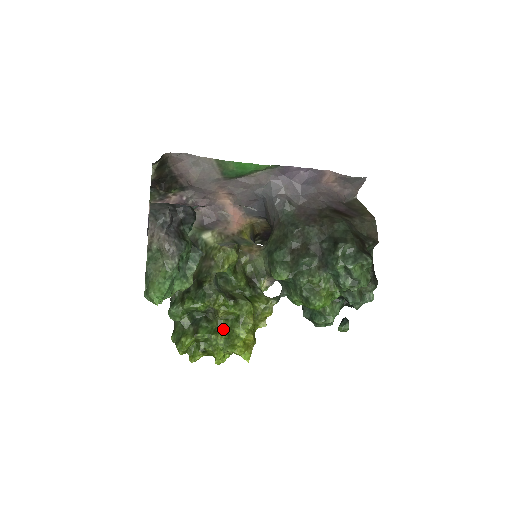
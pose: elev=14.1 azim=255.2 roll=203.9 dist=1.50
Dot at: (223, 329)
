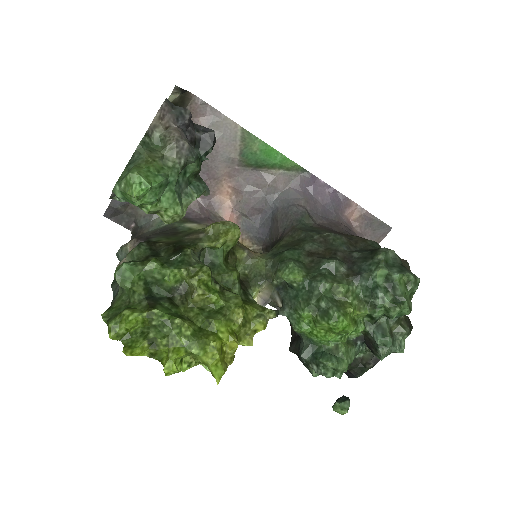
Dot at: (193, 319)
